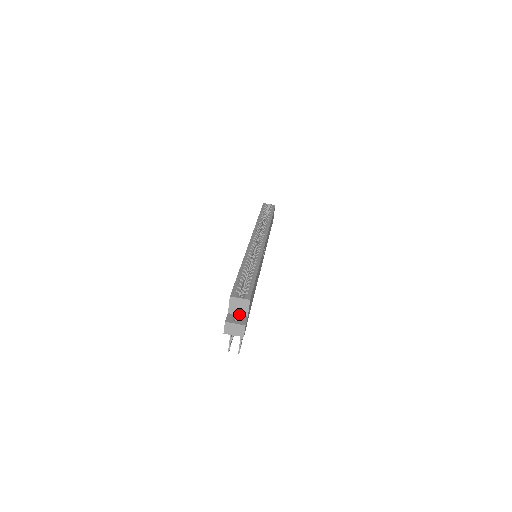
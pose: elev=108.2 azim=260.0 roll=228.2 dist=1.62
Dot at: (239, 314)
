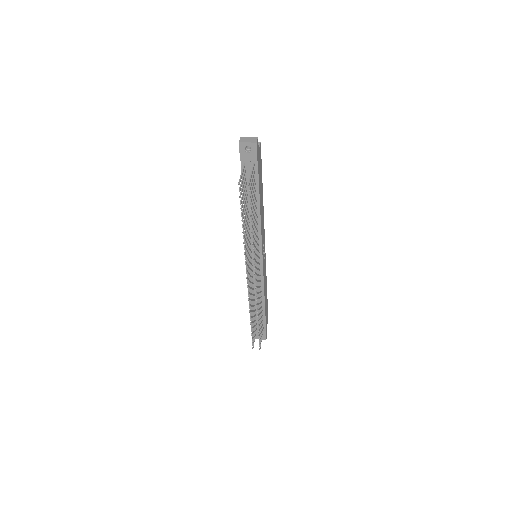
Dot at: occluded
